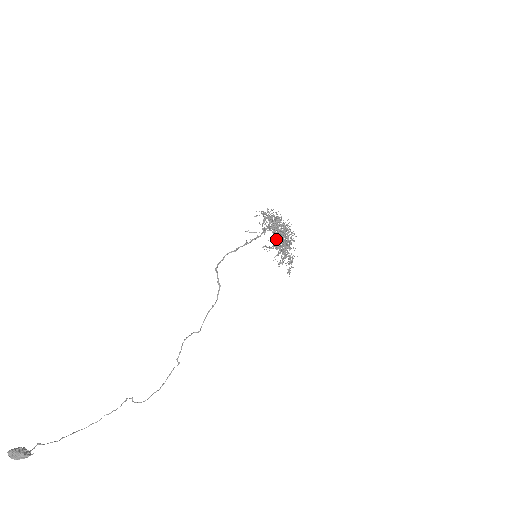
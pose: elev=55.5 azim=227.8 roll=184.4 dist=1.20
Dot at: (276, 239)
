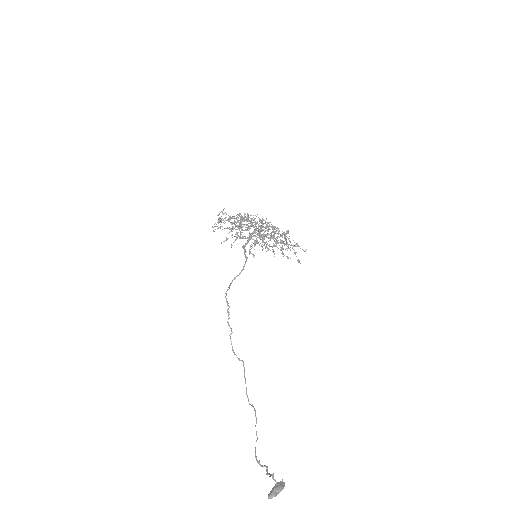
Dot at: (296, 246)
